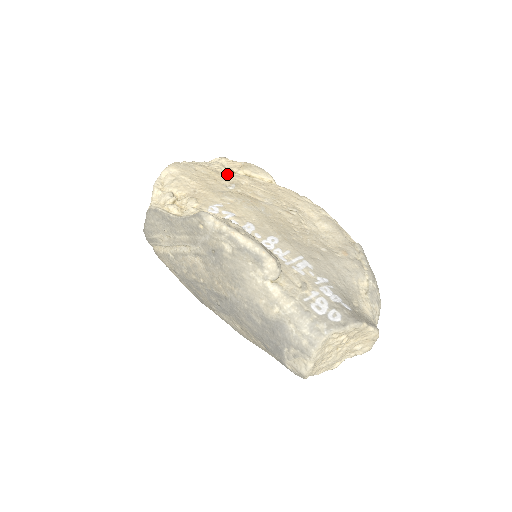
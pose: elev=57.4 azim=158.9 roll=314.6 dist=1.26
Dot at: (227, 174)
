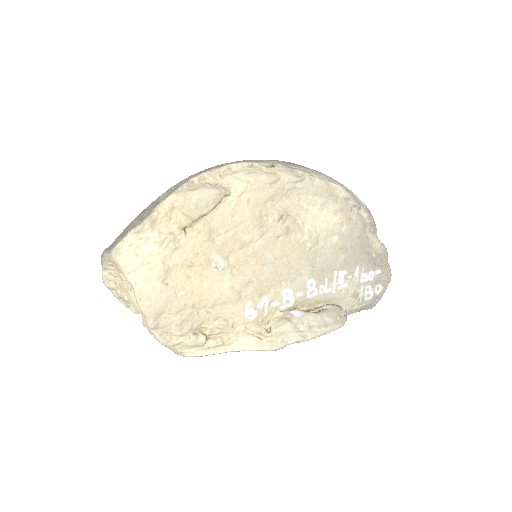
Dot at: (191, 247)
